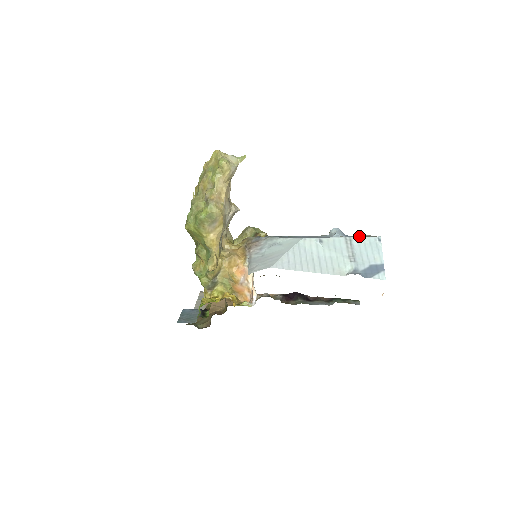
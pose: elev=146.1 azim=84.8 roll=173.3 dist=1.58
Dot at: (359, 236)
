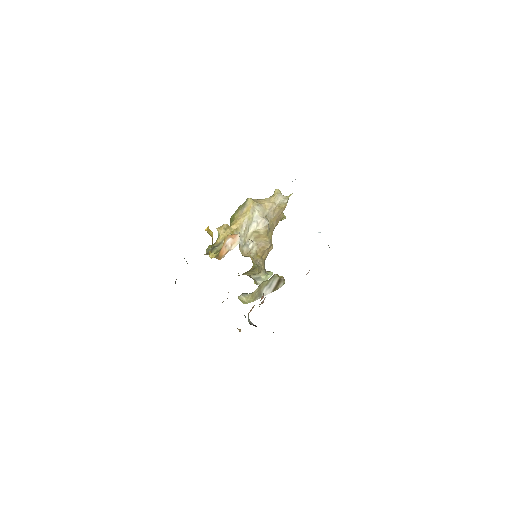
Dot at: occluded
